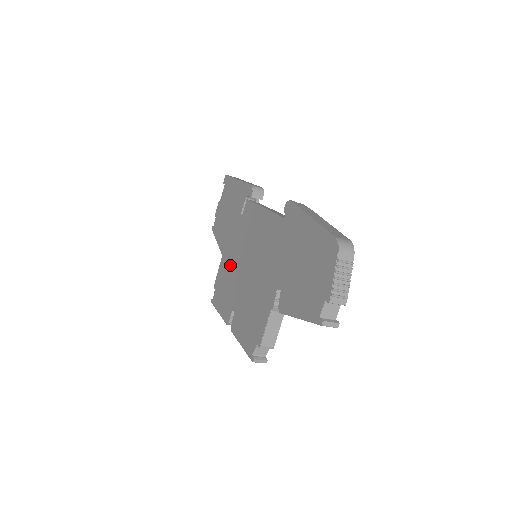
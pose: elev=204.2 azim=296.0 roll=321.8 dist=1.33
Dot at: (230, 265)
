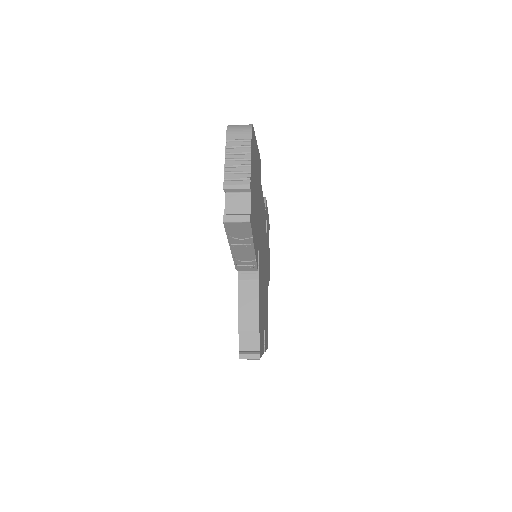
Dot at: occluded
